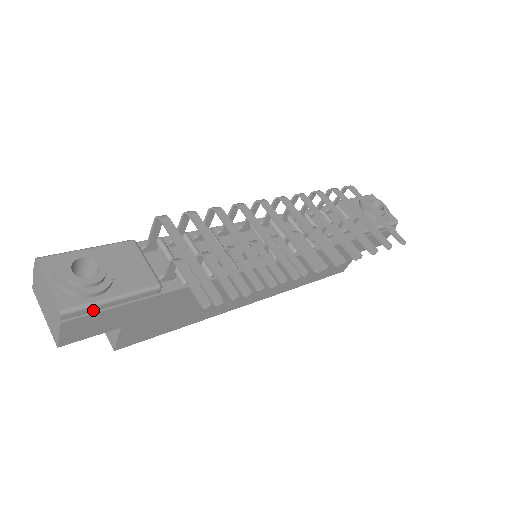
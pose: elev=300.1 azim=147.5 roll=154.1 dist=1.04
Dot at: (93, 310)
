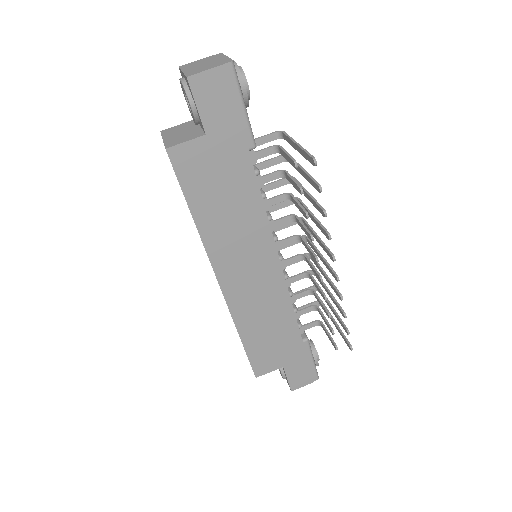
Dot at: (234, 91)
